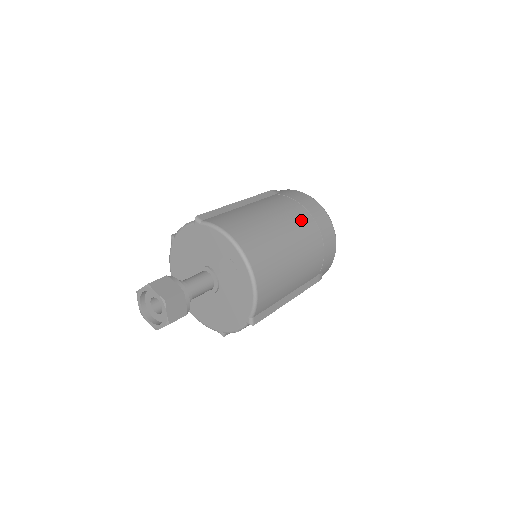
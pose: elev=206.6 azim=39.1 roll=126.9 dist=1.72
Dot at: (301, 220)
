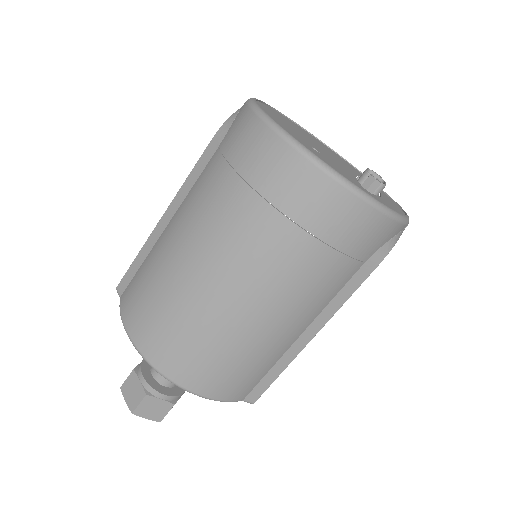
Dot at: (239, 228)
